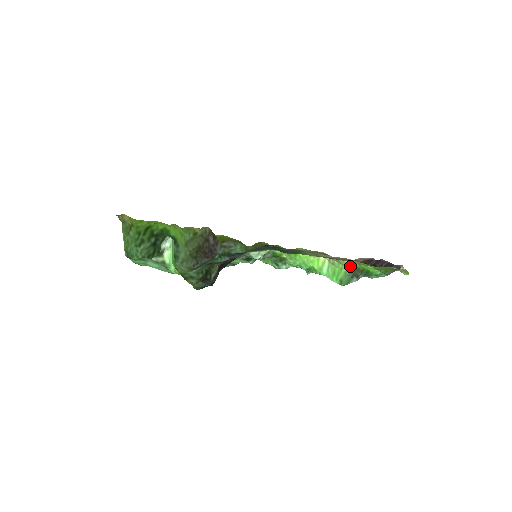
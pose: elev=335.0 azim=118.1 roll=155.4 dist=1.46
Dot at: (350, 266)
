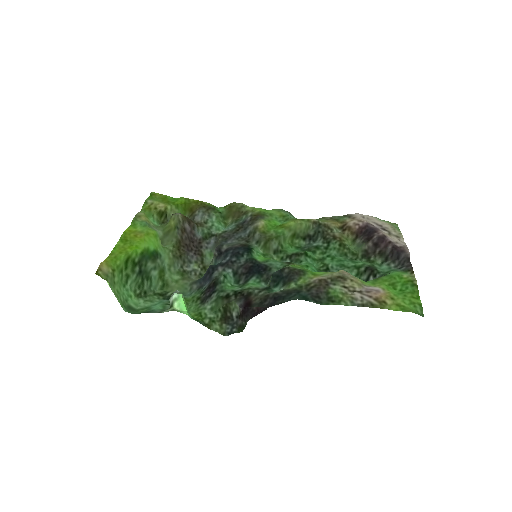
Dot at: (372, 280)
